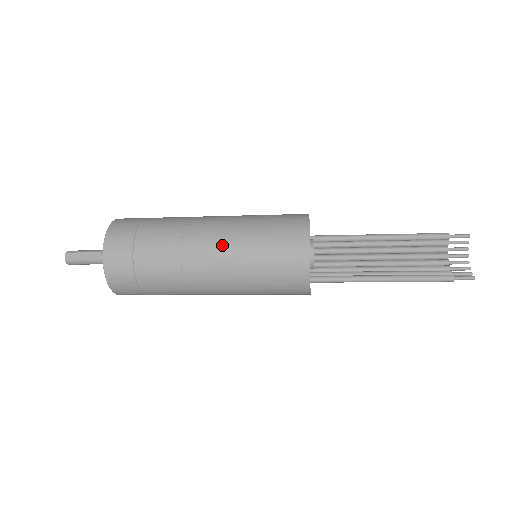
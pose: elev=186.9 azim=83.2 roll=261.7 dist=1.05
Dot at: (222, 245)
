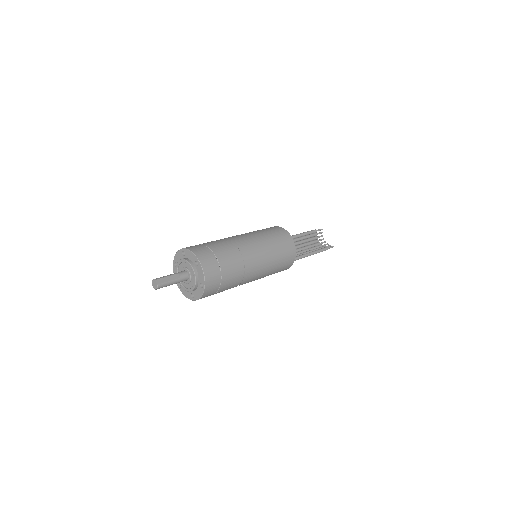
Dot at: (258, 245)
